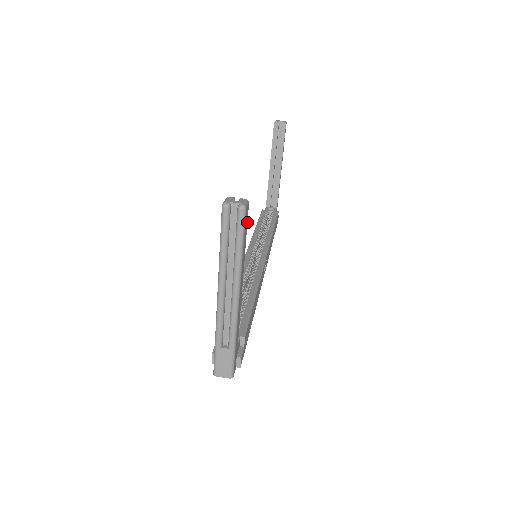
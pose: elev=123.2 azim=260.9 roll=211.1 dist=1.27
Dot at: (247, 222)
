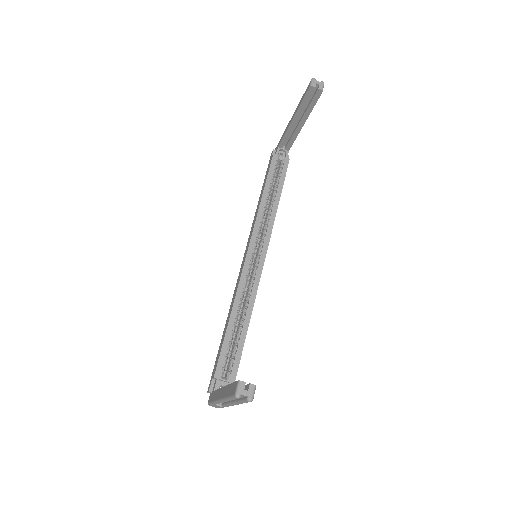
Dot at: occluded
